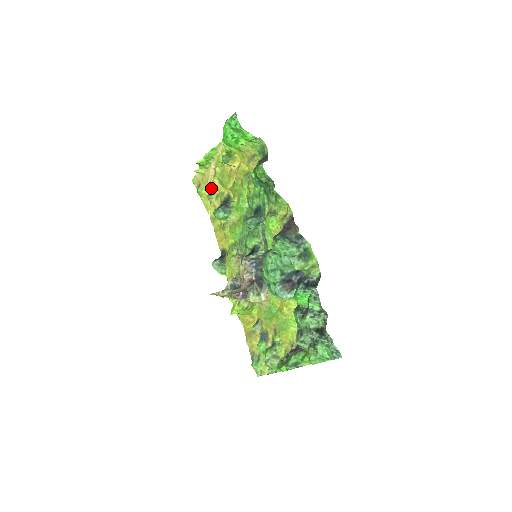
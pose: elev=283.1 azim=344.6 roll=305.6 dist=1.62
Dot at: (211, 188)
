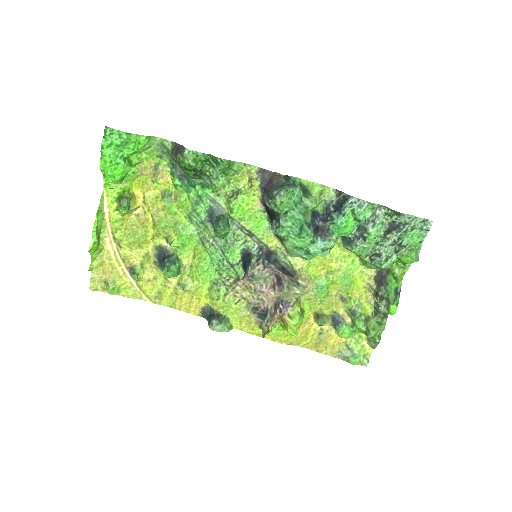
Dot at: (124, 269)
